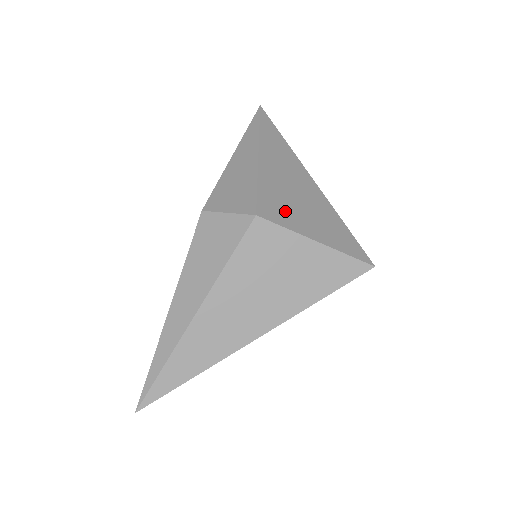
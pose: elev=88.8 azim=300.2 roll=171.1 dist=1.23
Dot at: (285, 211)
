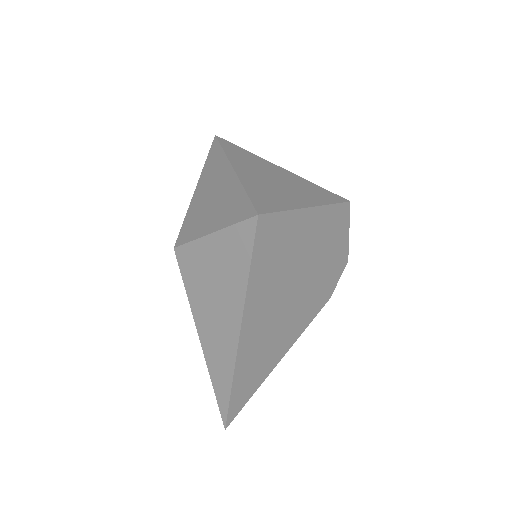
Dot at: (196, 225)
